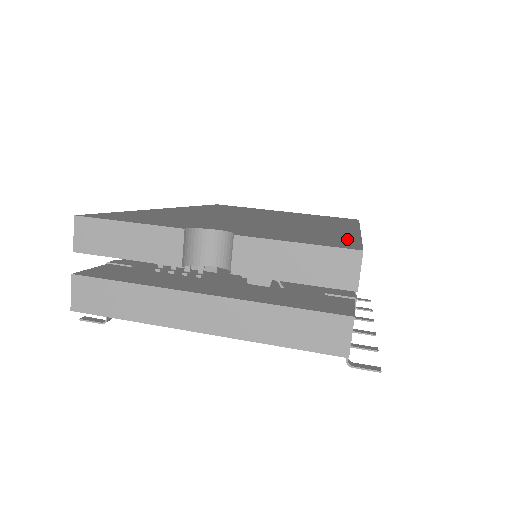
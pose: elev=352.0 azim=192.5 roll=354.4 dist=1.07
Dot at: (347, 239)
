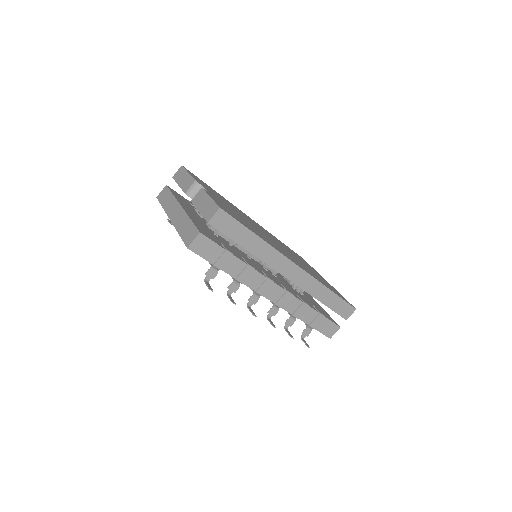
Dot at: occluded
